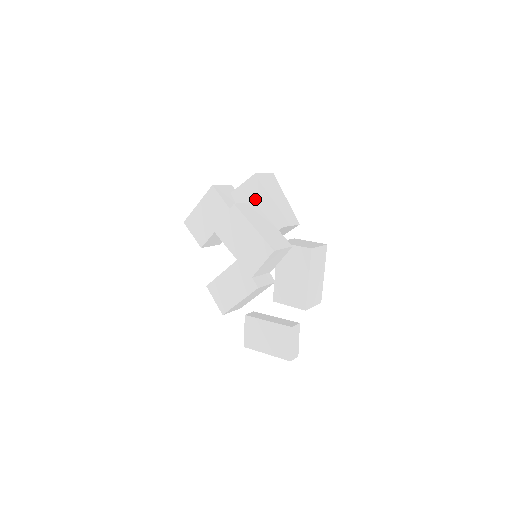
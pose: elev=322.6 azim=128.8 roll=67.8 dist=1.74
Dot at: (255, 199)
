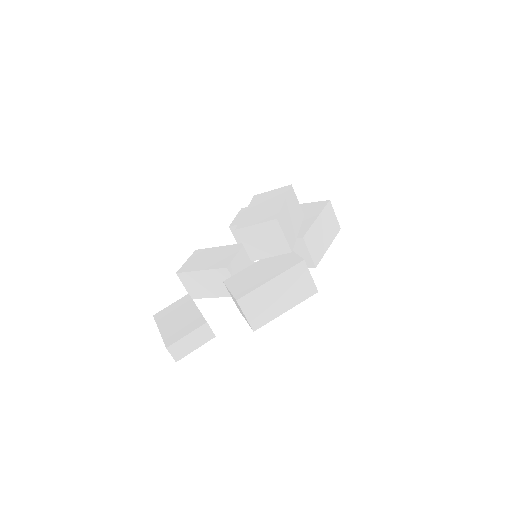
Dot at: (308, 214)
